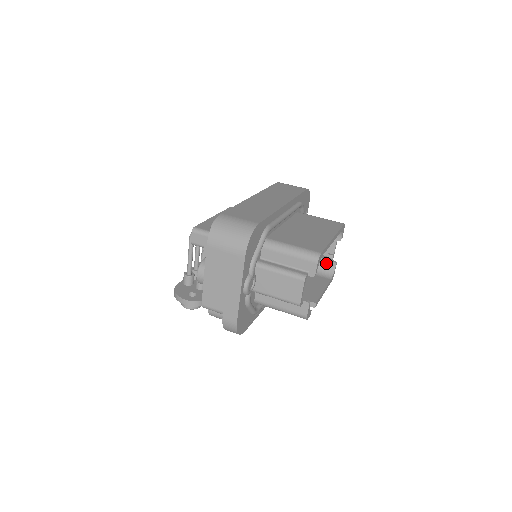
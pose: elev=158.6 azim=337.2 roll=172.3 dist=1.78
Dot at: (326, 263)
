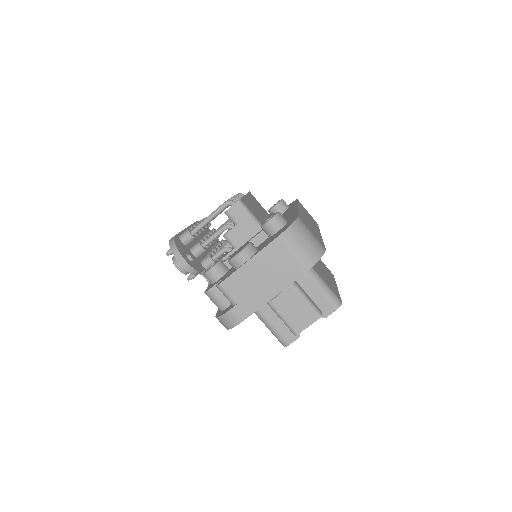
Dot at: occluded
